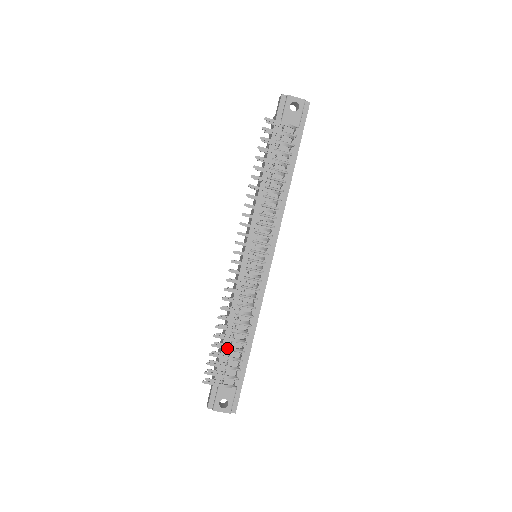
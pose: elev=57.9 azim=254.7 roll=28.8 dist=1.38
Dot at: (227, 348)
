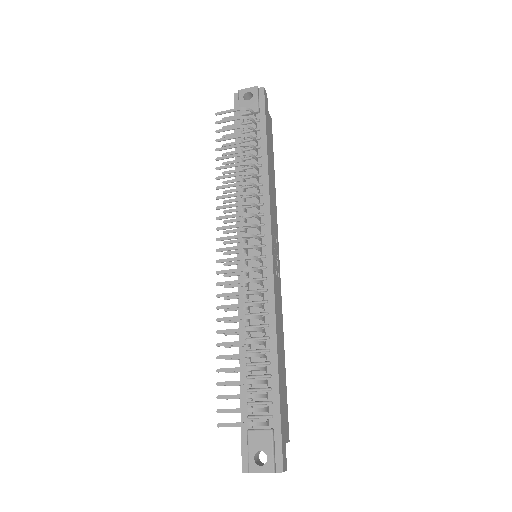
Dot at: (237, 369)
